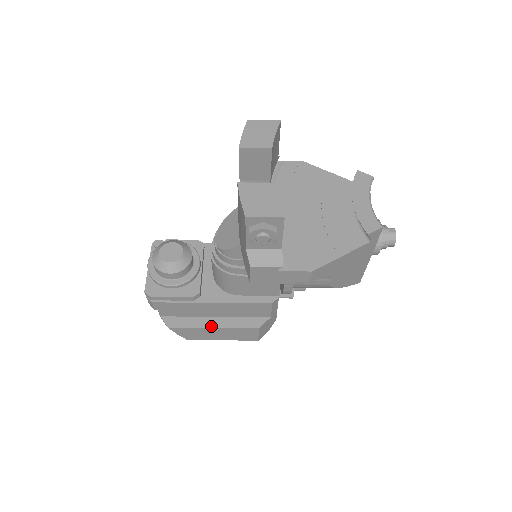
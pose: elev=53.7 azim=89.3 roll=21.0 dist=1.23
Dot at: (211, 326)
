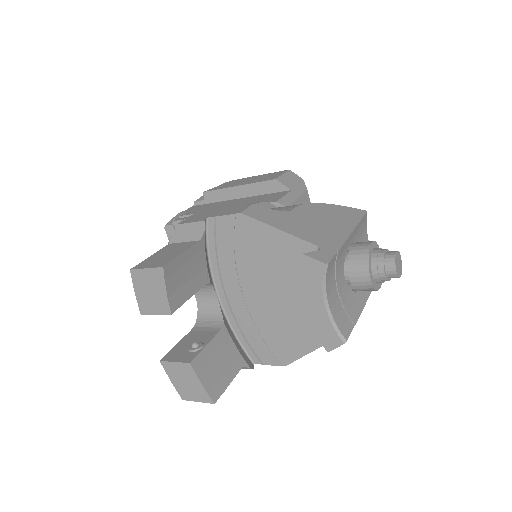
Dot at: occluded
